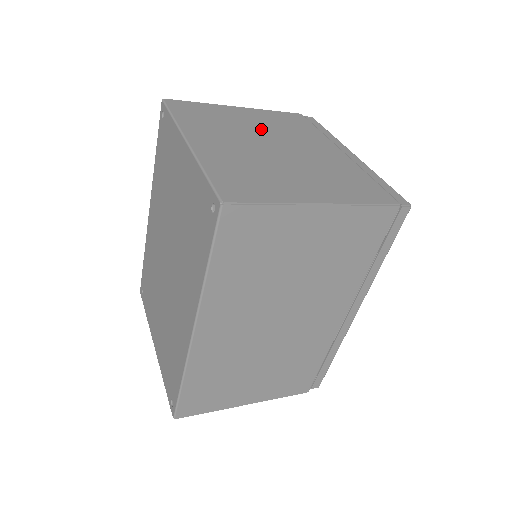
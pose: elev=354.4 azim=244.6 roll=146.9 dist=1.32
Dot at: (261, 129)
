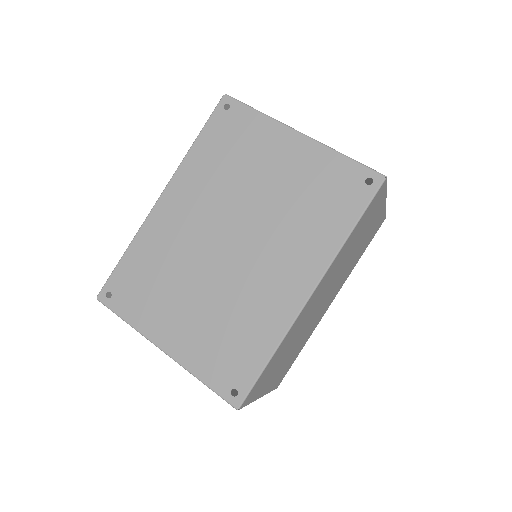
Dot at: occluded
